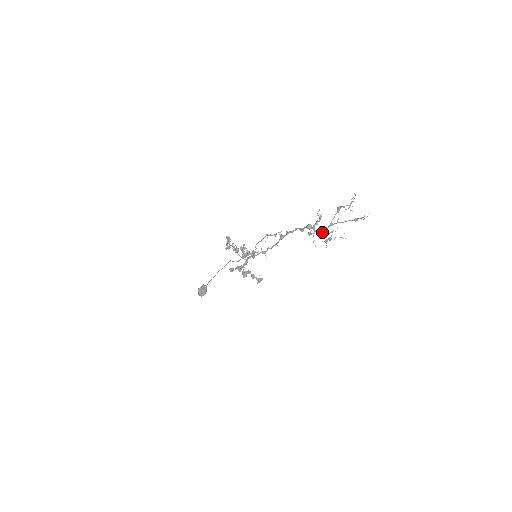
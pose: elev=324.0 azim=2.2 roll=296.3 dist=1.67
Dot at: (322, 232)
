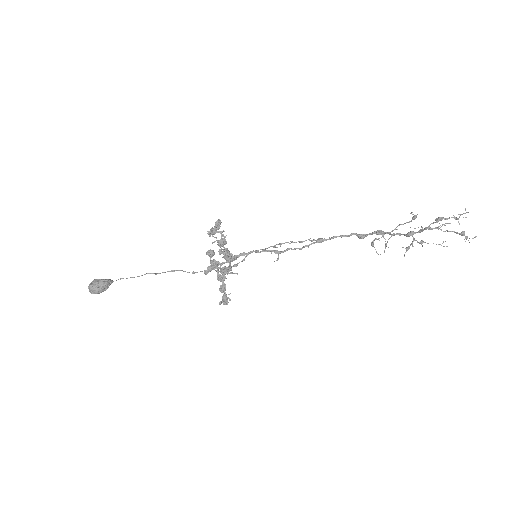
Dot at: (412, 232)
